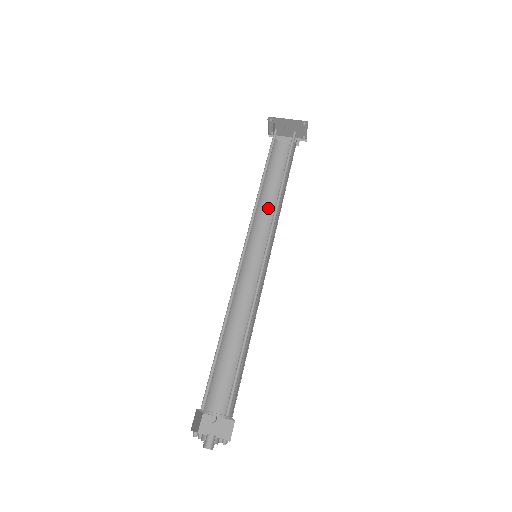
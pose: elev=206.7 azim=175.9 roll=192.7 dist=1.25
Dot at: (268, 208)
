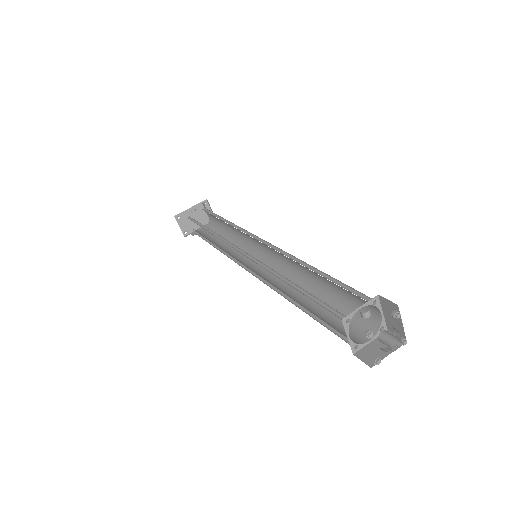
Dot at: (231, 250)
